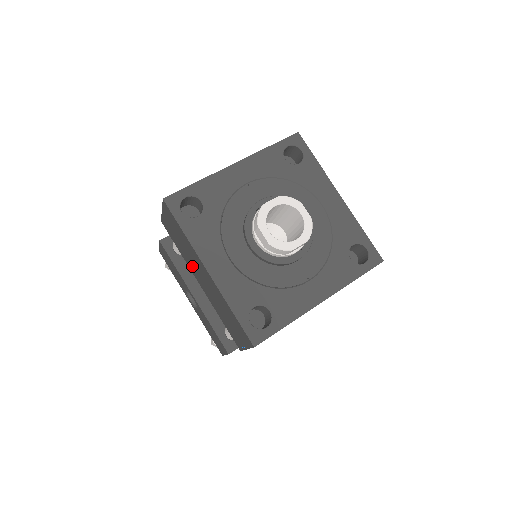
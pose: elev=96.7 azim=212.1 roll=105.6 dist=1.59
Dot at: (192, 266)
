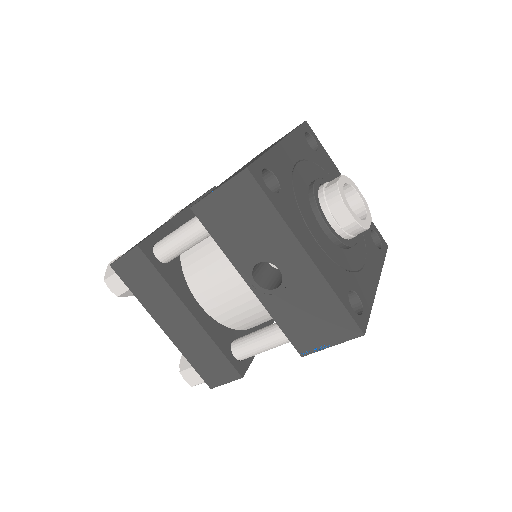
Dot at: occluded
